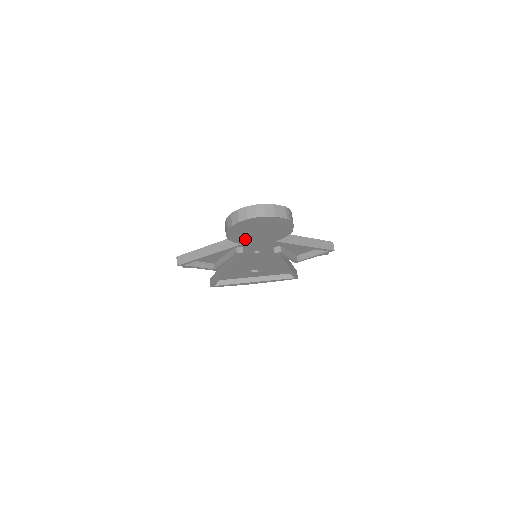
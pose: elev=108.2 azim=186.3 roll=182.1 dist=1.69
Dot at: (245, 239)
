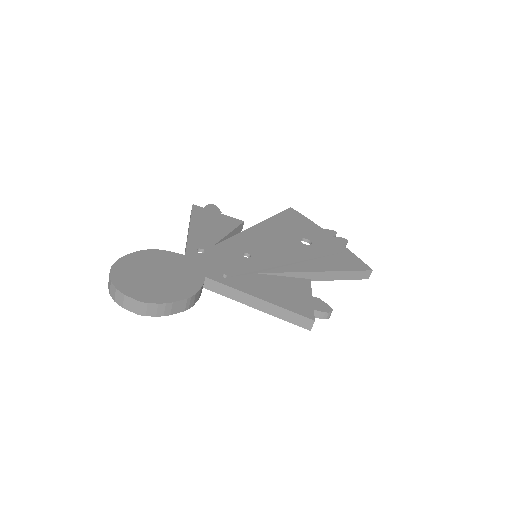
Dot at: occluded
